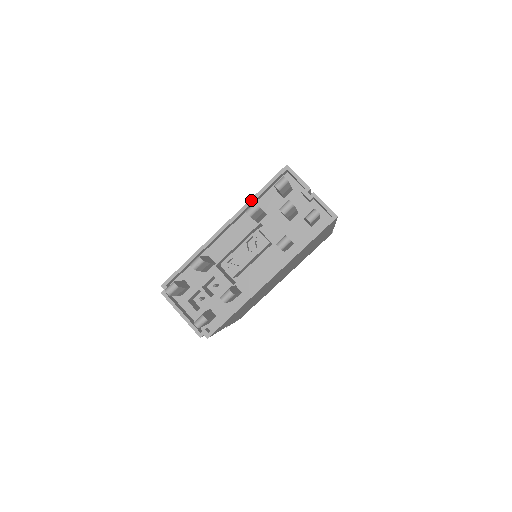
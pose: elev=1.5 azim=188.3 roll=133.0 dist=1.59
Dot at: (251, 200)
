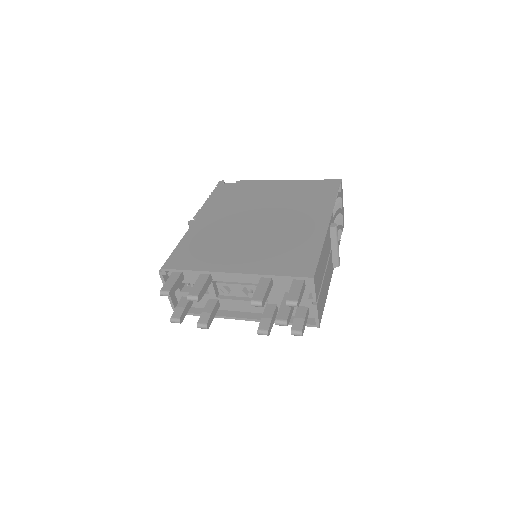
Dot at: (267, 276)
